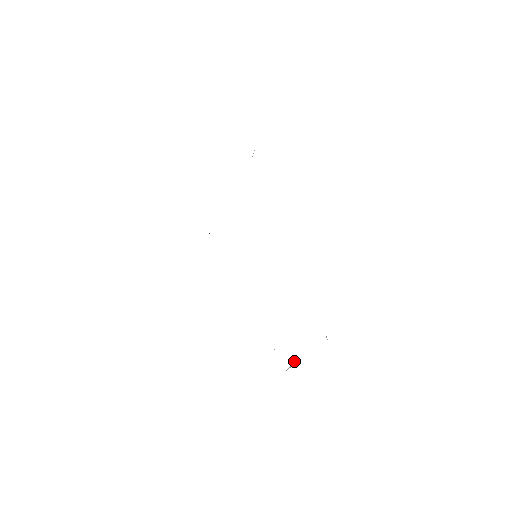
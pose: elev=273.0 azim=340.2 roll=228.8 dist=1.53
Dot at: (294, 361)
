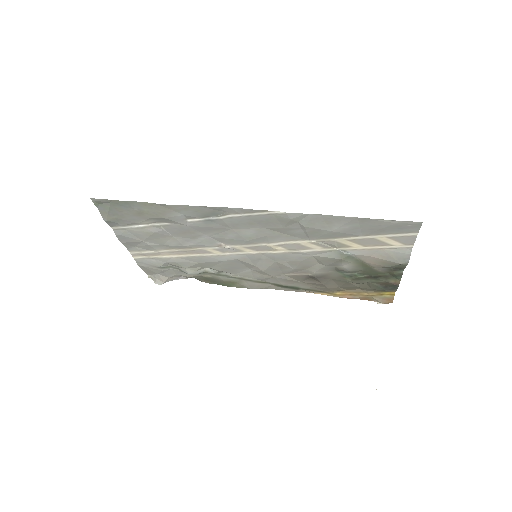
Dot at: (391, 268)
